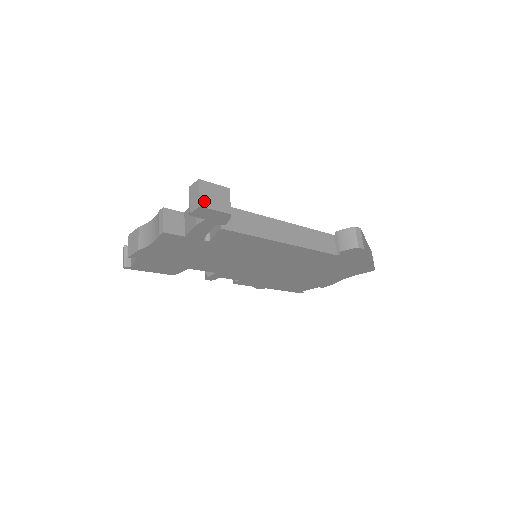
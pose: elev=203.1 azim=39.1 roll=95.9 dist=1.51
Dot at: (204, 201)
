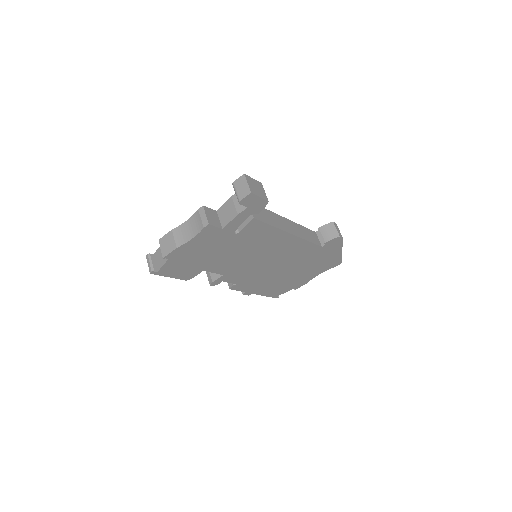
Dot at: (252, 189)
